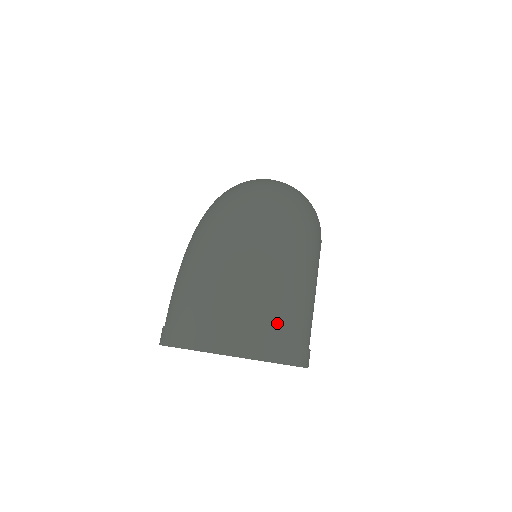
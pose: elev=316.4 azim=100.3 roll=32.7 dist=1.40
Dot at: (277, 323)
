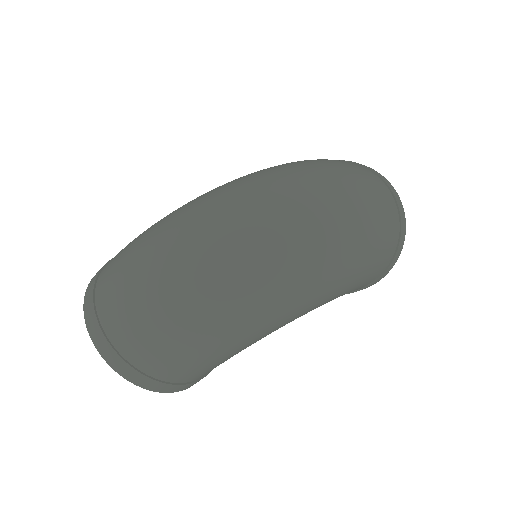
Dot at: (145, 358)
